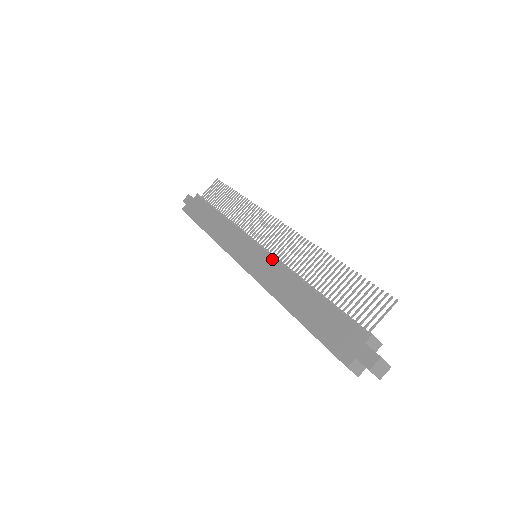
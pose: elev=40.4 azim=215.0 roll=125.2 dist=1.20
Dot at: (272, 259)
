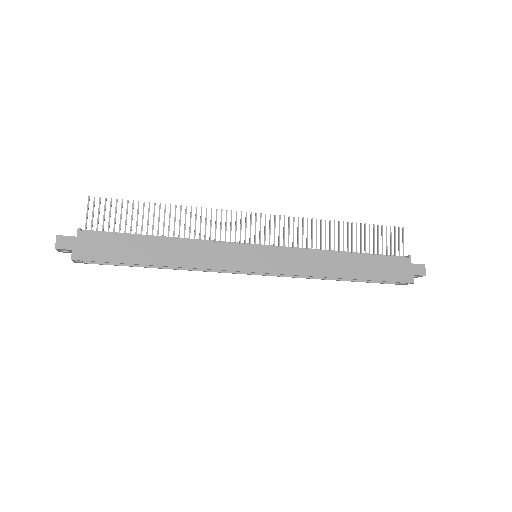
Dot at: (289, 250)
